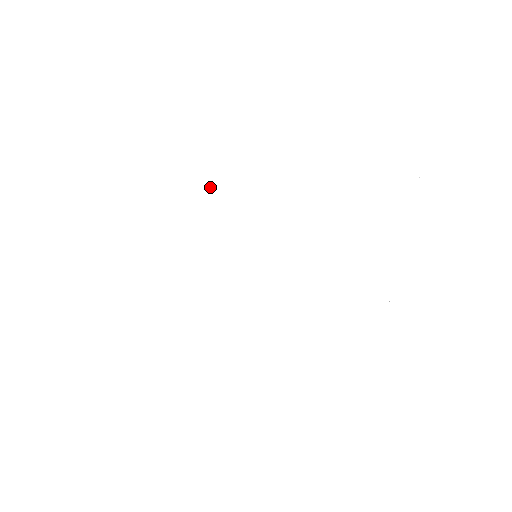
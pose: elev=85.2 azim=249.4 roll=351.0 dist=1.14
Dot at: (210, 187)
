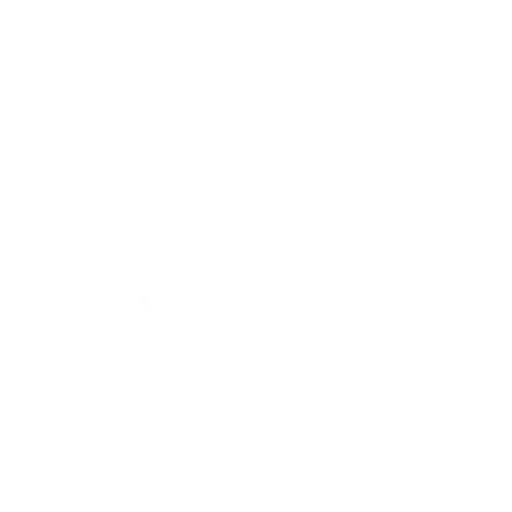
Dot at: occluded
